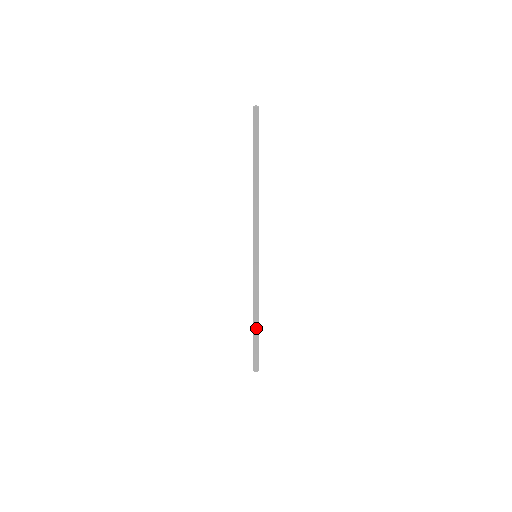
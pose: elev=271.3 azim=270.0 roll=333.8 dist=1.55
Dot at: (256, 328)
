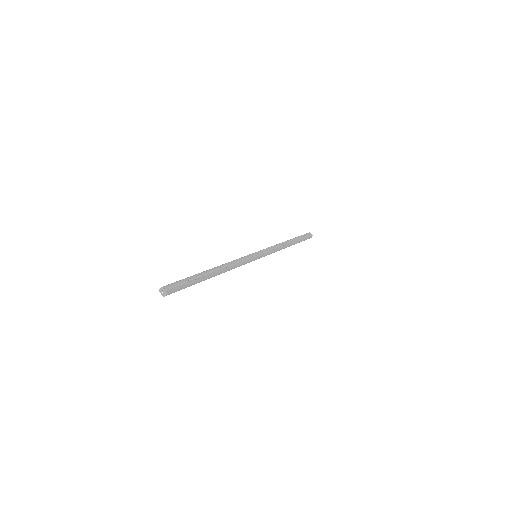
Dot at: occluded
